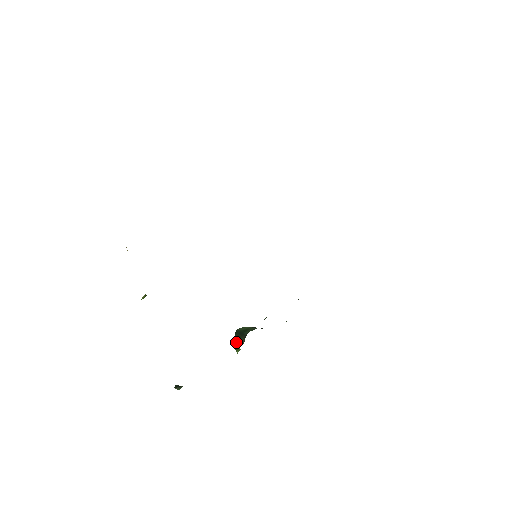
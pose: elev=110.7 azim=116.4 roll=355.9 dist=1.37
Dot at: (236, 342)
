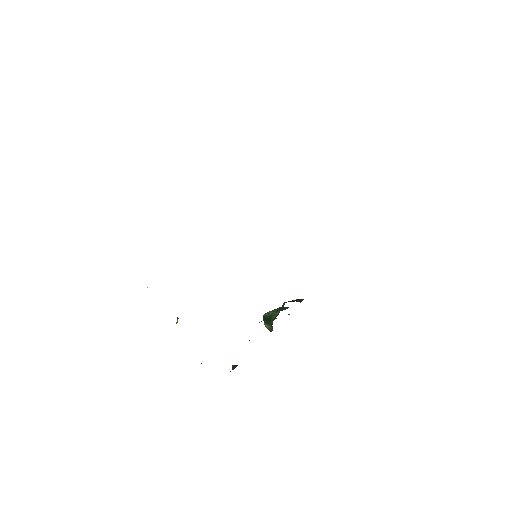
Dot at: (266, 327)
